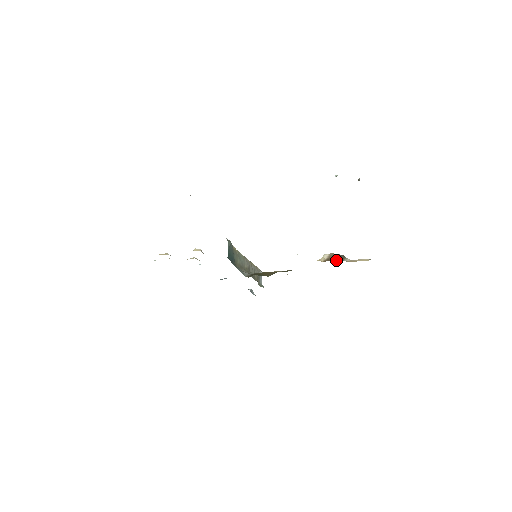
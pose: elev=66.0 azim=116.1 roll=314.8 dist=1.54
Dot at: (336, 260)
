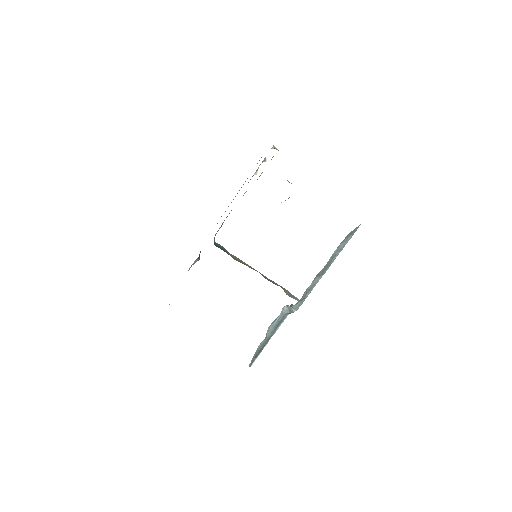
Dot at: occluded
